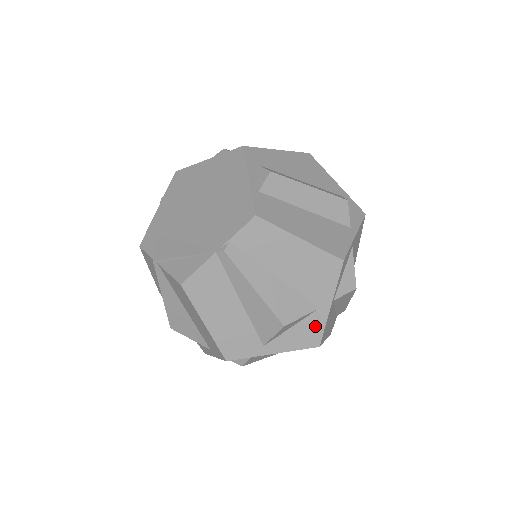
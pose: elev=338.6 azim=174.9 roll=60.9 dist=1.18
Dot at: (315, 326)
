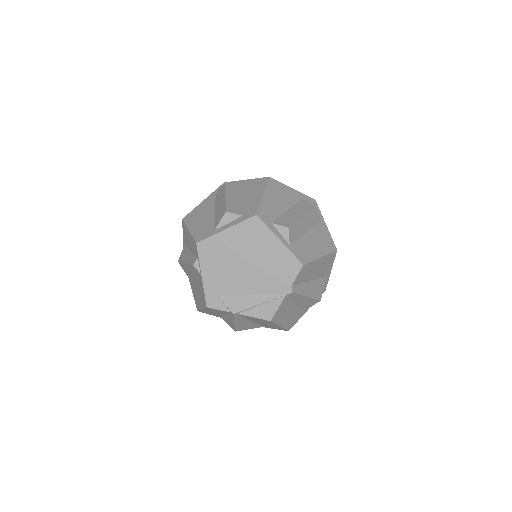
Dot at: occluded
